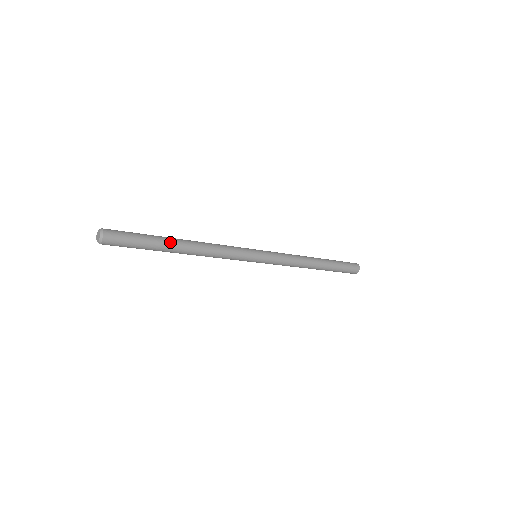
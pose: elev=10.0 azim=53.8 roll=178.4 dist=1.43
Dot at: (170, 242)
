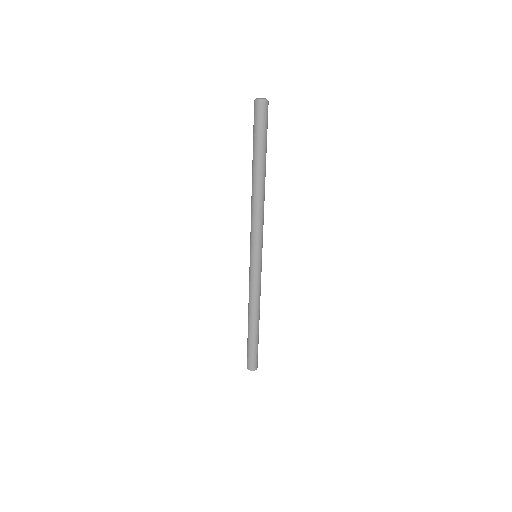
Dot at: occluded
